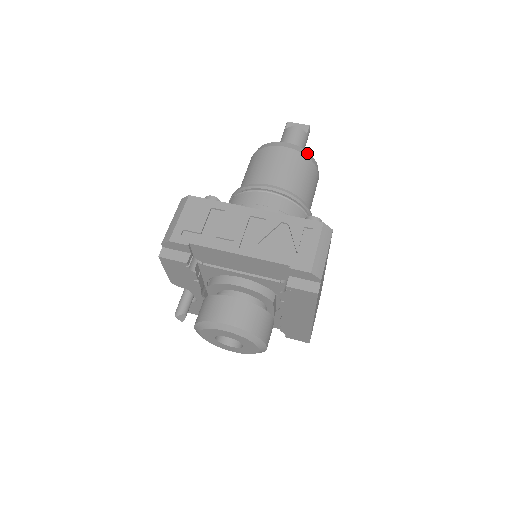
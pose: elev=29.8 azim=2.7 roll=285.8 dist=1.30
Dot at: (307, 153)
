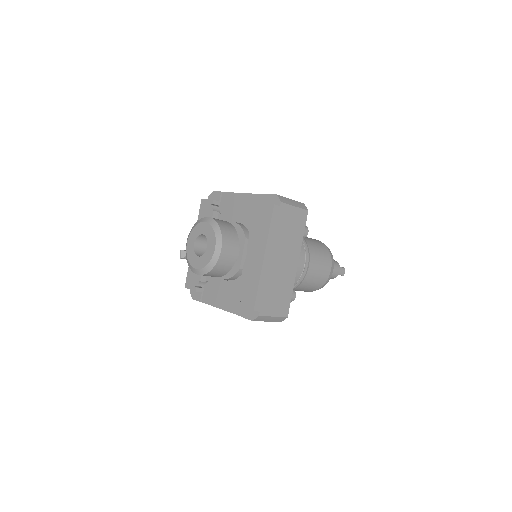
Dot at: occluded
